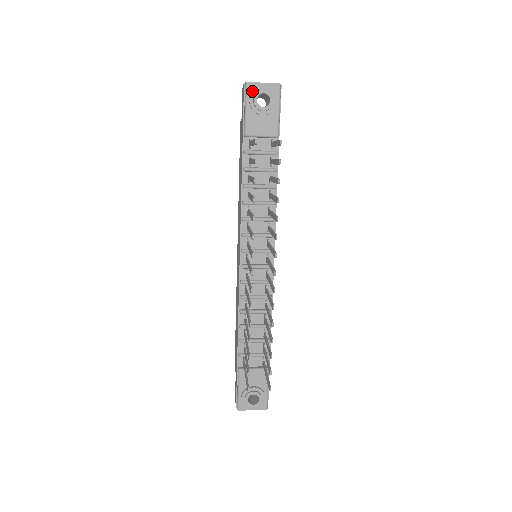
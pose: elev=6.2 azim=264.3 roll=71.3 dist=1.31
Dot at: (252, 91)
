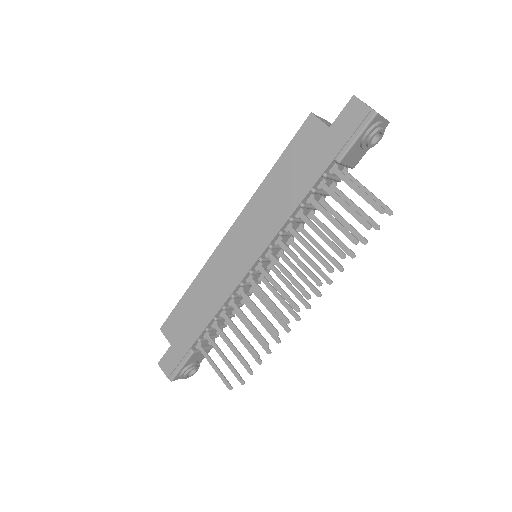
Dot at: (376, 126)
